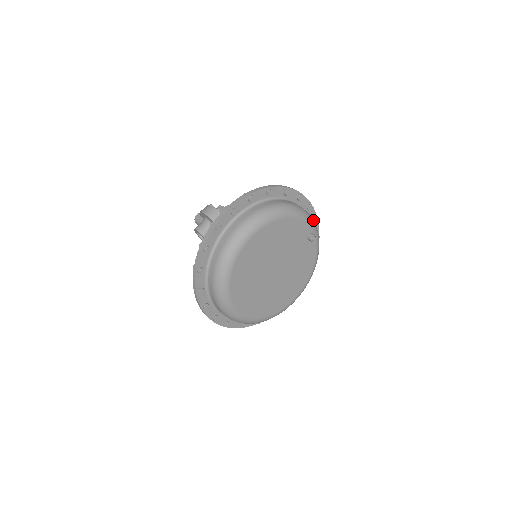
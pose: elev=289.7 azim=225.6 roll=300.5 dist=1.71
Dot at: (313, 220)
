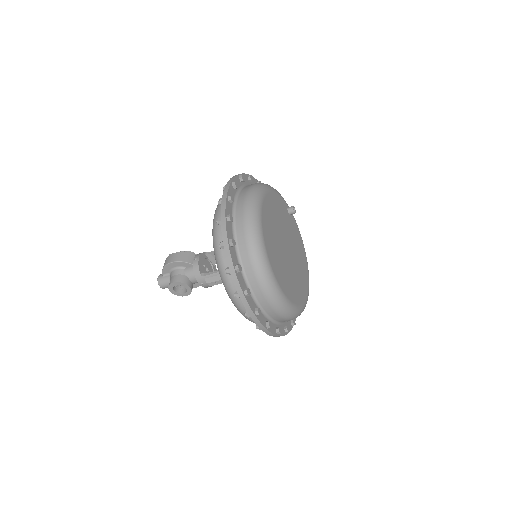
Dot at: occluded
